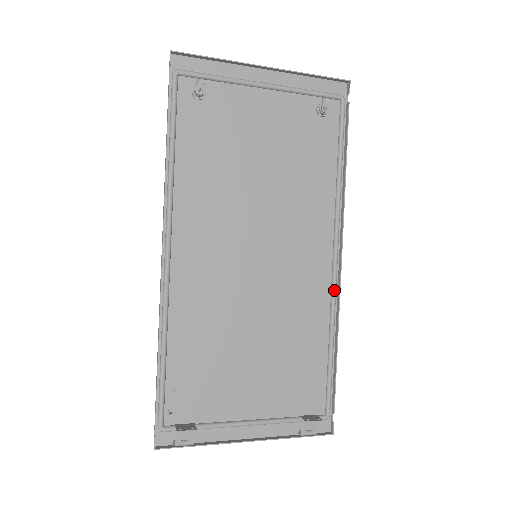
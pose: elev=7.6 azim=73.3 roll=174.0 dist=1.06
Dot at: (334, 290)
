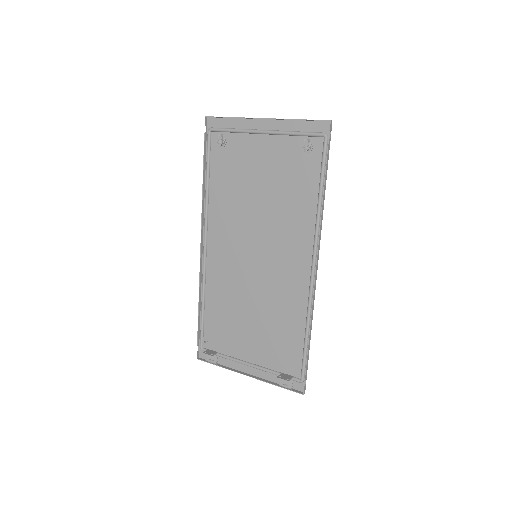
Dot at: (310, 291)
